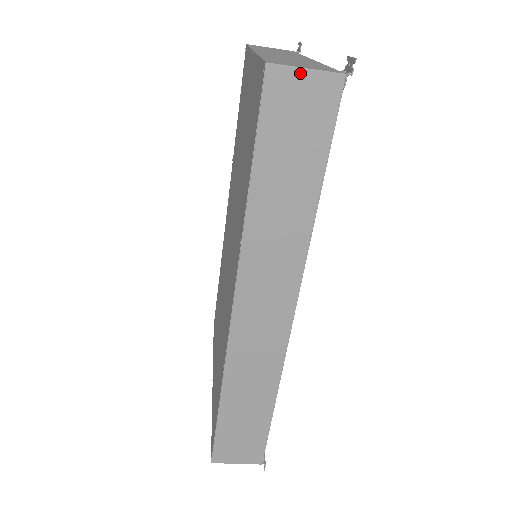
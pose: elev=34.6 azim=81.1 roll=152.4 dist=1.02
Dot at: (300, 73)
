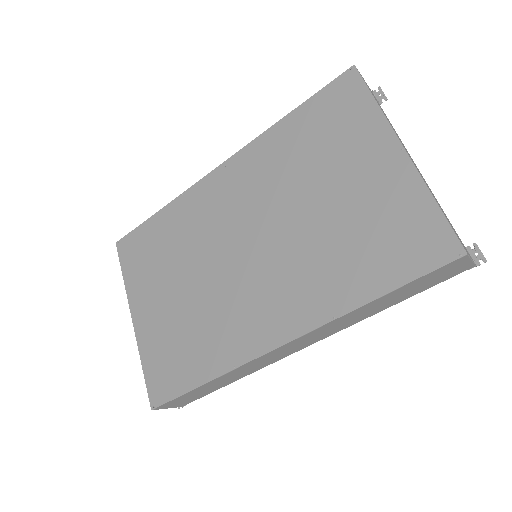
Dot at: (468, 261)
